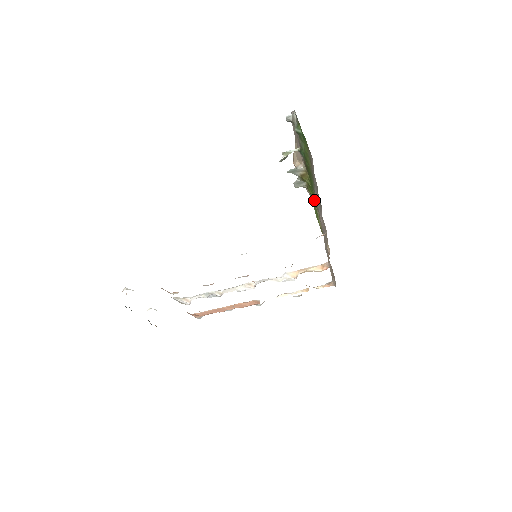
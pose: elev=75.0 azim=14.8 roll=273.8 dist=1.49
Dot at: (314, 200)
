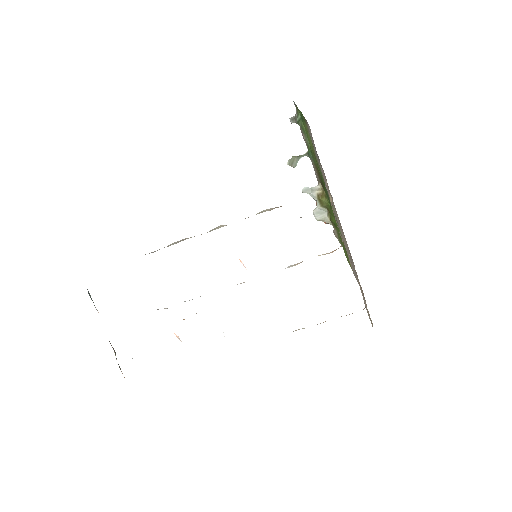
Dot at: (338, 228)
